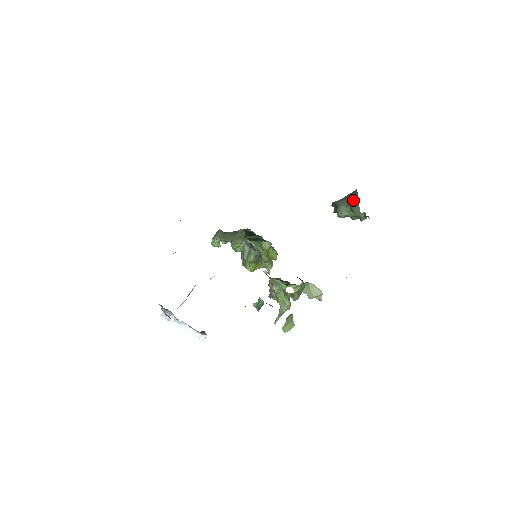
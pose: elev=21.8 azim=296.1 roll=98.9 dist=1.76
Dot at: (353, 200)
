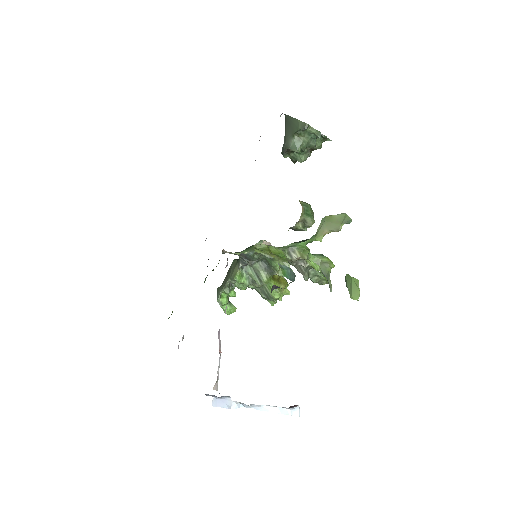
Dot at: (291, 125)
